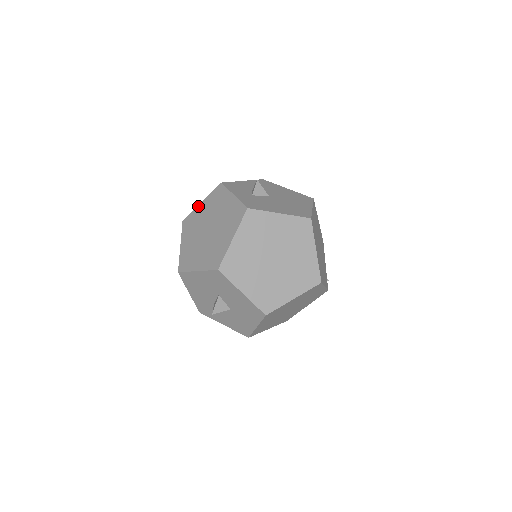
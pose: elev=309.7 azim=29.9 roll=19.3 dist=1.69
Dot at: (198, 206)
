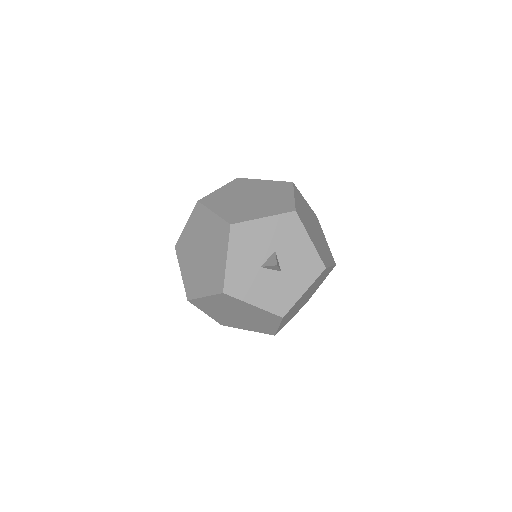
Dot at: (216, 190)
